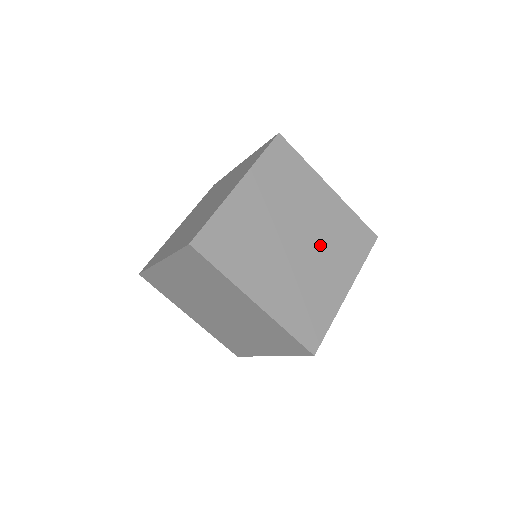
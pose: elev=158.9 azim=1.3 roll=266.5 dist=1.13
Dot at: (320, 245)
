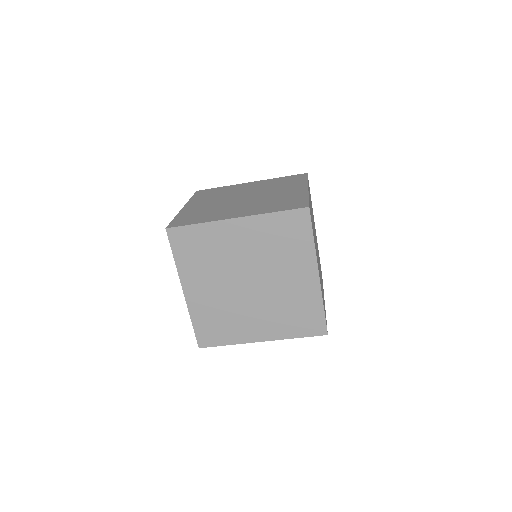
Dot at: (268, 268)
